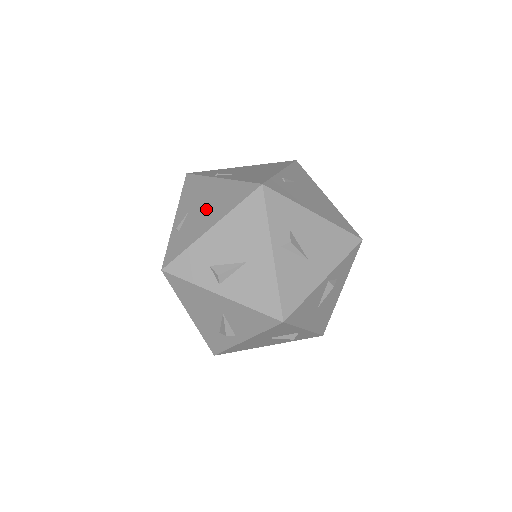
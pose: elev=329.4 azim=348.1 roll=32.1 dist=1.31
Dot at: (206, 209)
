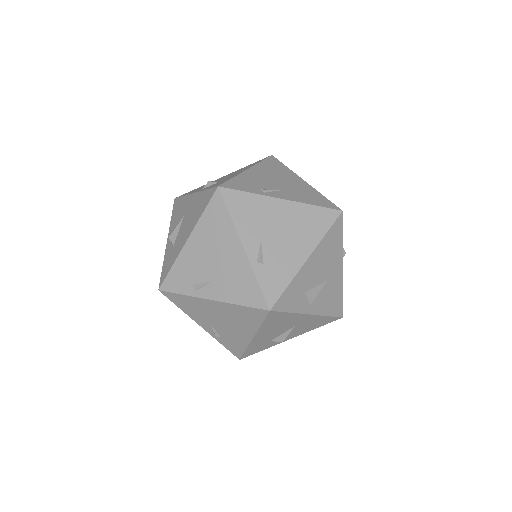
Dot at: (287, 237)
